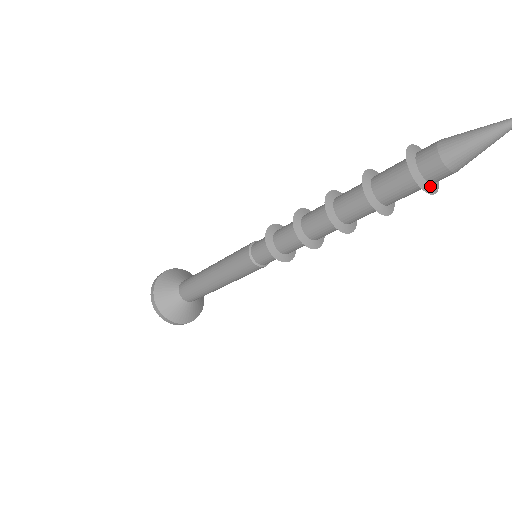
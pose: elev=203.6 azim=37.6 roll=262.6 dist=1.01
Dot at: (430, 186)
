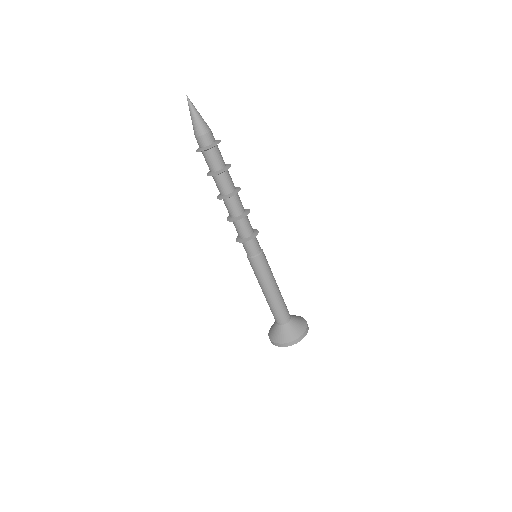
Dot at: (203, 148)
